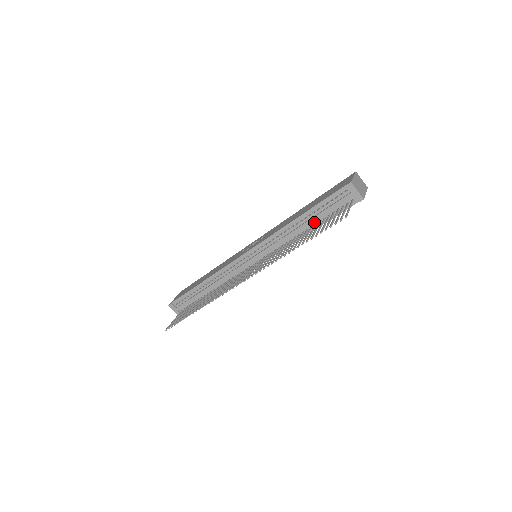
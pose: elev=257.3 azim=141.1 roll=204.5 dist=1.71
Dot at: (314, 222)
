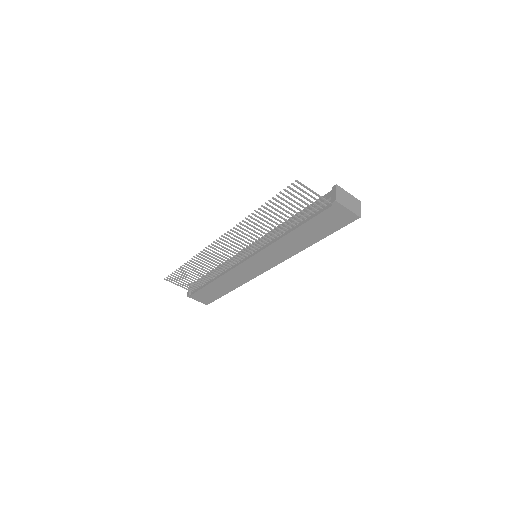
Dot at: (298, 222)
